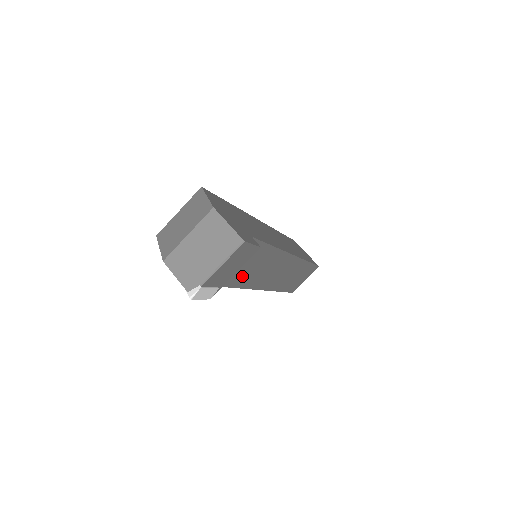
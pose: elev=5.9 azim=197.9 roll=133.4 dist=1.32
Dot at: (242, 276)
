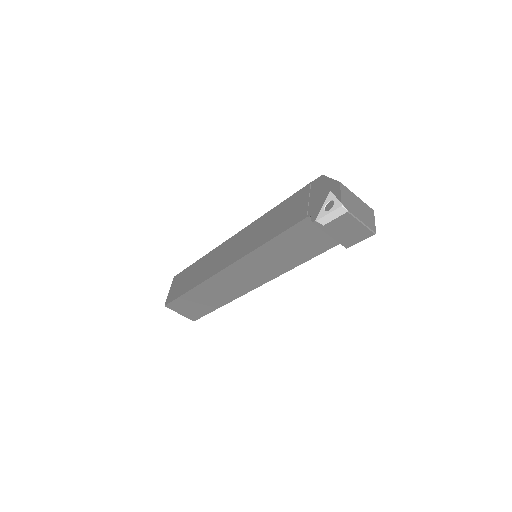
Dot at: (282, 245)
